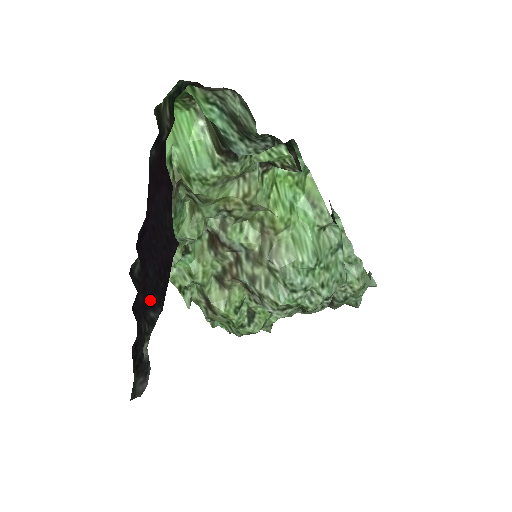
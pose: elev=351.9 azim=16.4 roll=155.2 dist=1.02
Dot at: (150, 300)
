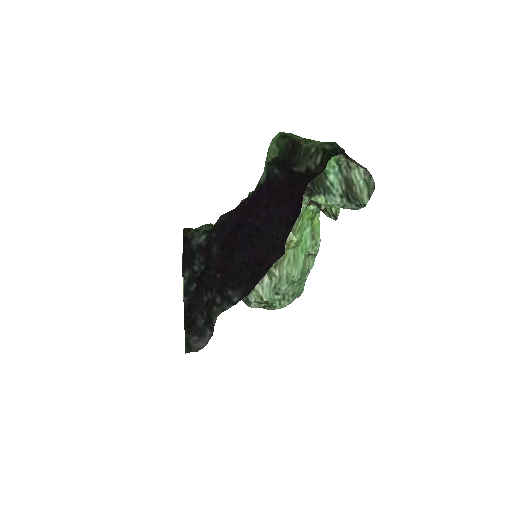
Dot at: (231, 281)
